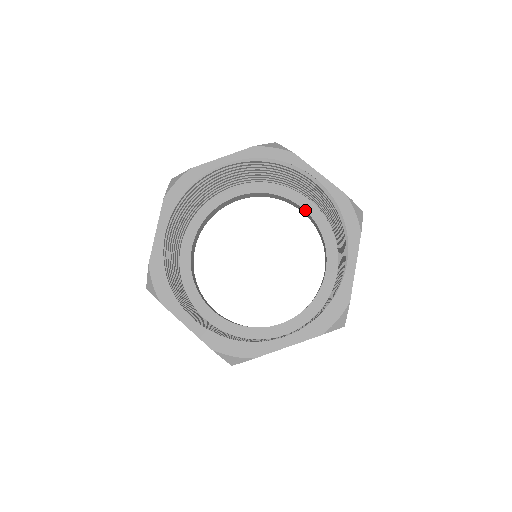
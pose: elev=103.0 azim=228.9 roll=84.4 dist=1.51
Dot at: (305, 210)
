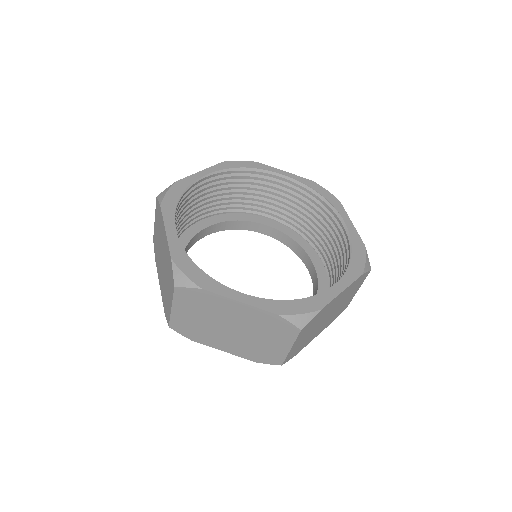
Dot at: (270, 226)
